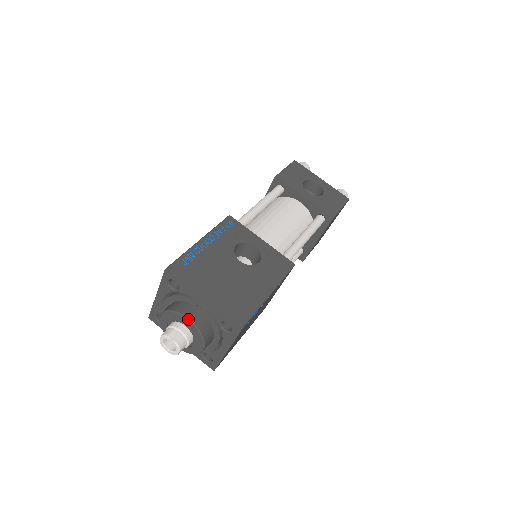
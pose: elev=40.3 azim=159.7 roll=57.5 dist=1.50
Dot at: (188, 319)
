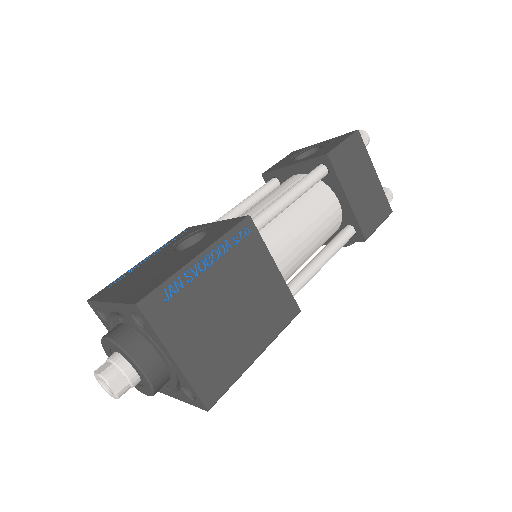
Dot at: (105, 338)
